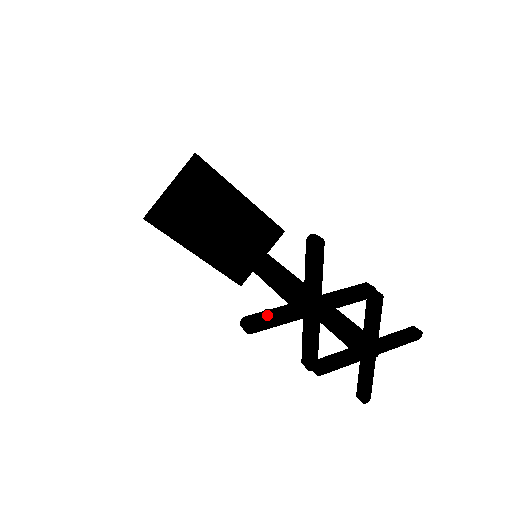
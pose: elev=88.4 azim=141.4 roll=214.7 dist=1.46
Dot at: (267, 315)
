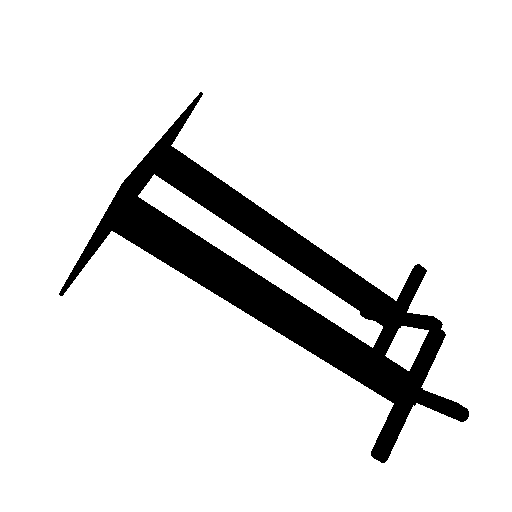
Dot at: (393, 441)
